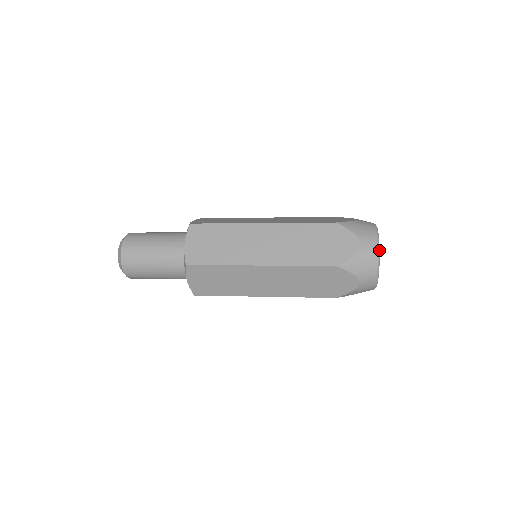
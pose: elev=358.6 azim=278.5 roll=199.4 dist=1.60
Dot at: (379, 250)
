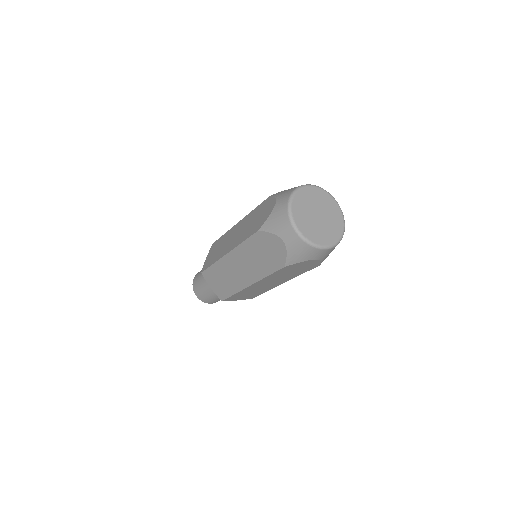
Dot at: (308, 185)
